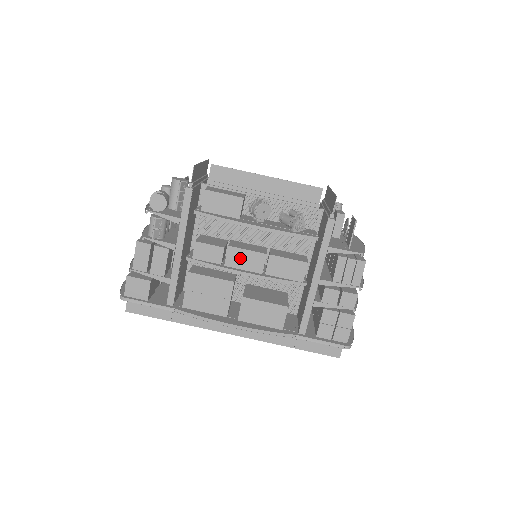
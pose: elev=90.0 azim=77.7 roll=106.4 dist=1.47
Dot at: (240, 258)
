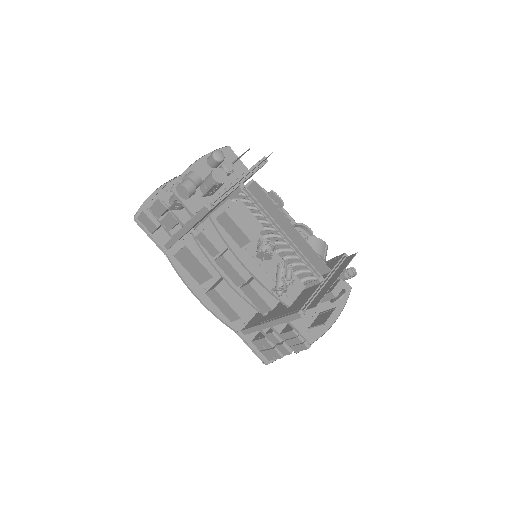
Dot at: (227, 267)
